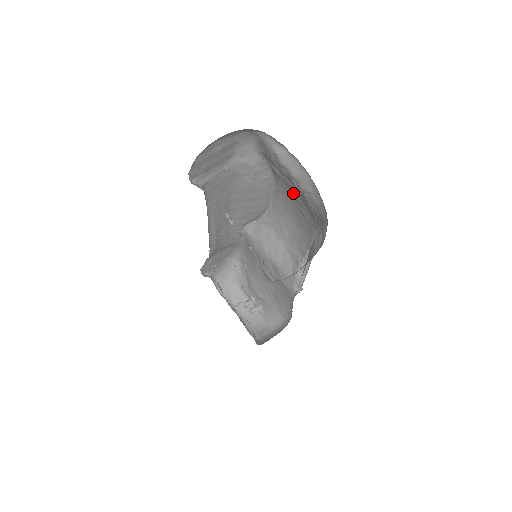
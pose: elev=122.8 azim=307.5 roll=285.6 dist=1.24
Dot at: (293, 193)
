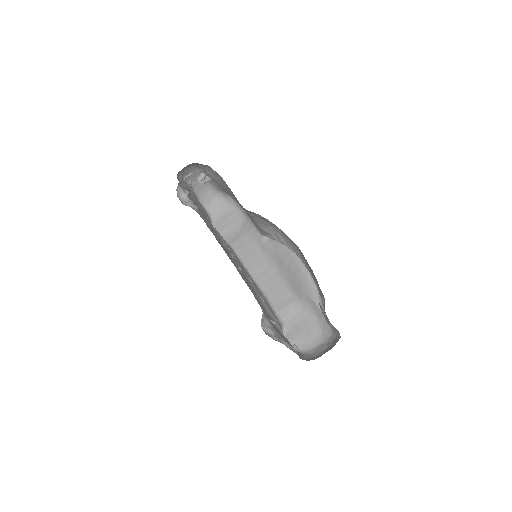
Dot at: occluded
